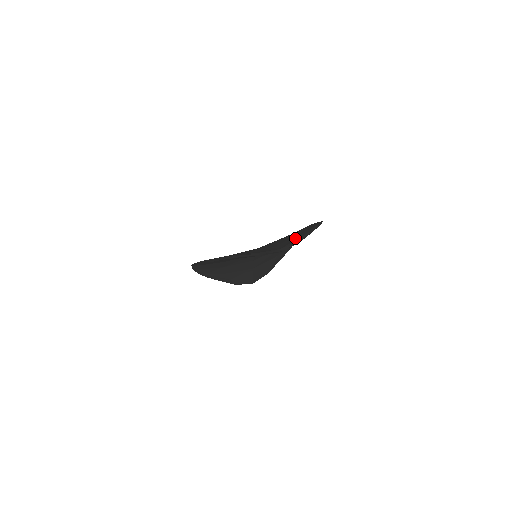
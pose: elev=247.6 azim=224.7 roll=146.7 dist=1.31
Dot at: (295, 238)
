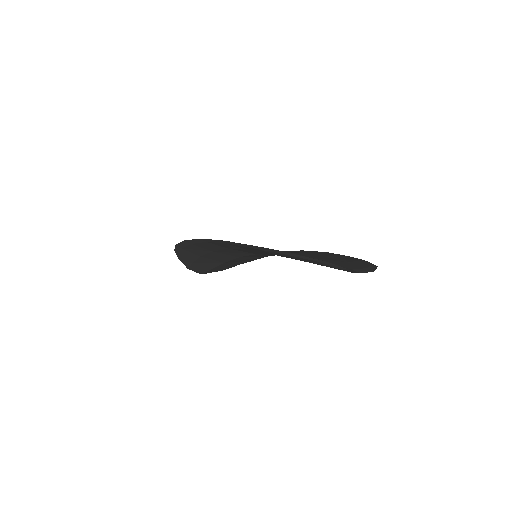
Dot at: (354, 264)
